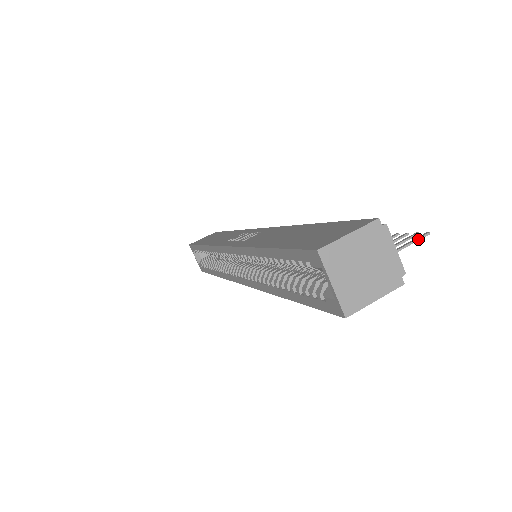
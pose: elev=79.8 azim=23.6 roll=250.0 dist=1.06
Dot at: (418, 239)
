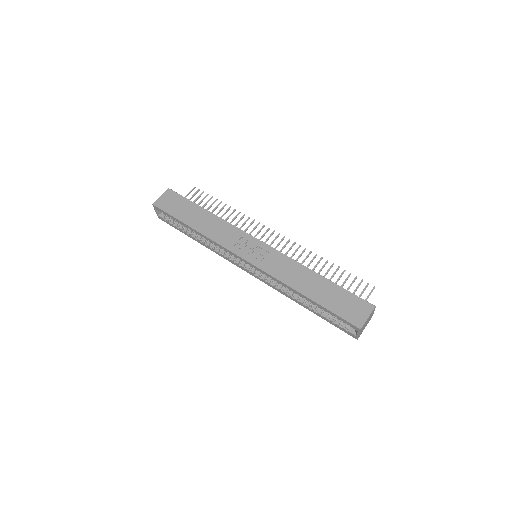
Dot at: occluded
